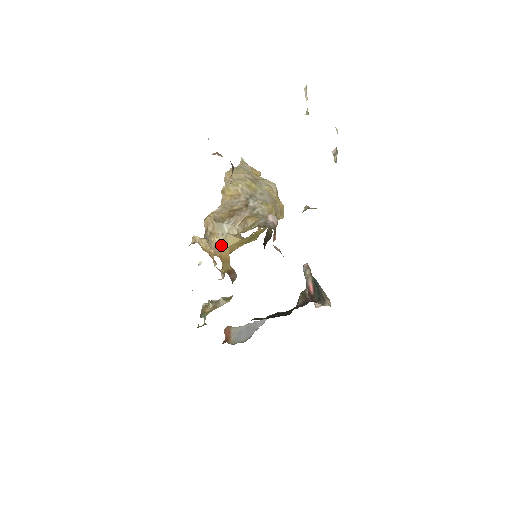
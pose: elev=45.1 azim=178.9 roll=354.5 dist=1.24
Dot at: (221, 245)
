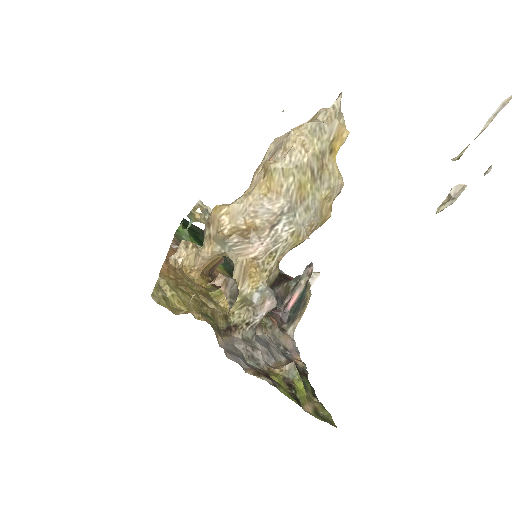
Dot at: (213, 257)
